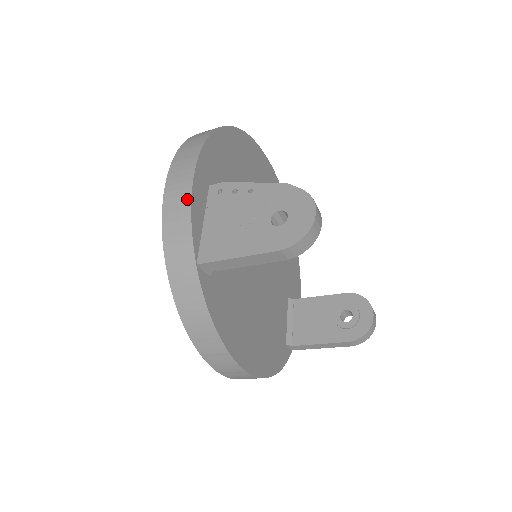
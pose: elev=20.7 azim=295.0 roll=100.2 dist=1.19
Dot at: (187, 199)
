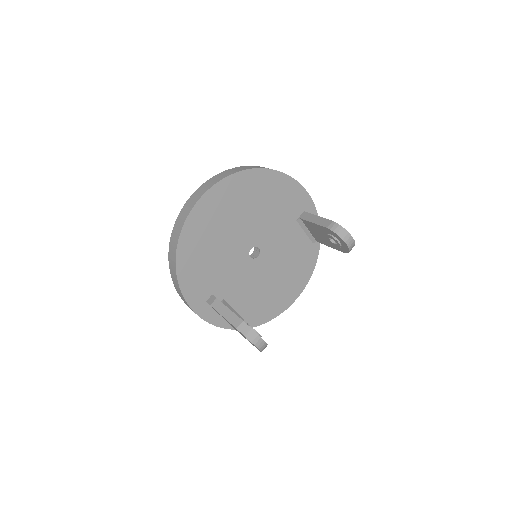
Dot at: occluded
